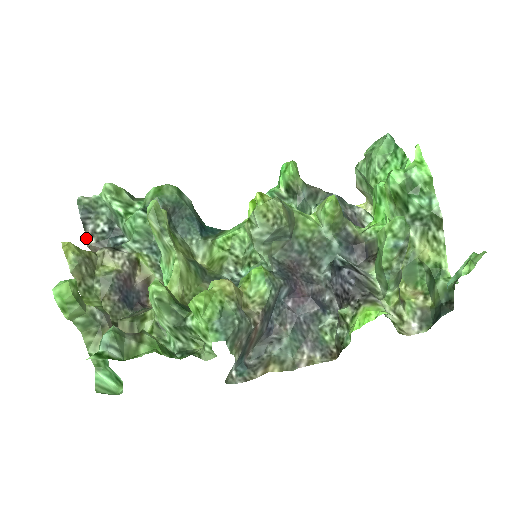
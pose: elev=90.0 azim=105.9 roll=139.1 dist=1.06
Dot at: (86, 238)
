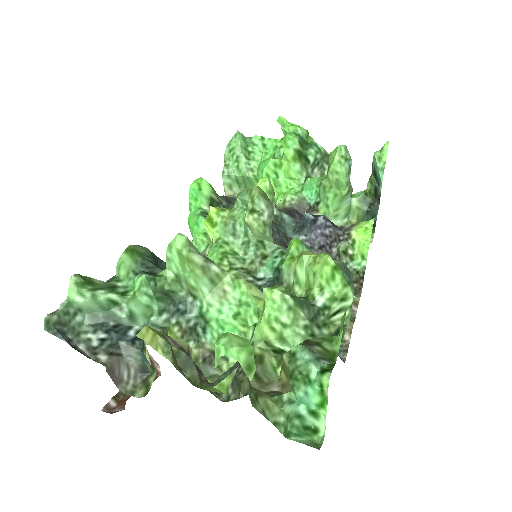
Dot at: occluded
